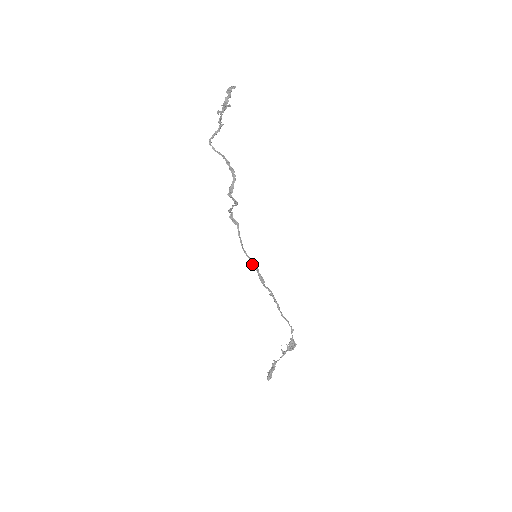
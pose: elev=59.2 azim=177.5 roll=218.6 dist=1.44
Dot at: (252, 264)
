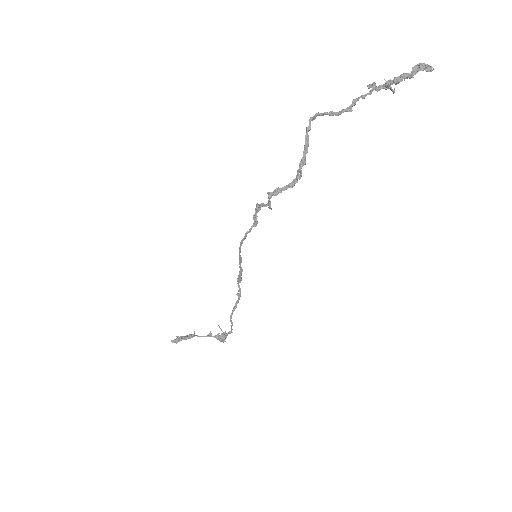
Dot at: (240, 262)
